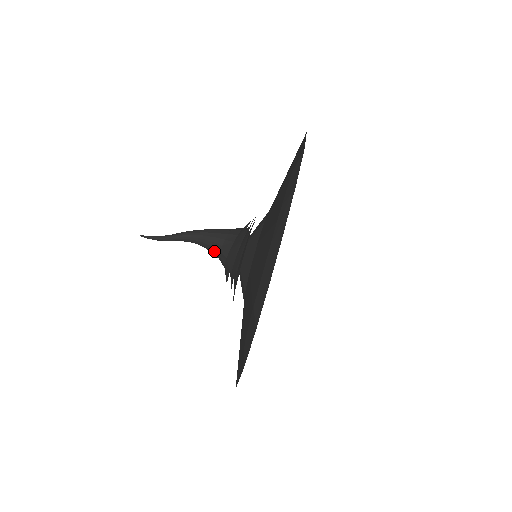
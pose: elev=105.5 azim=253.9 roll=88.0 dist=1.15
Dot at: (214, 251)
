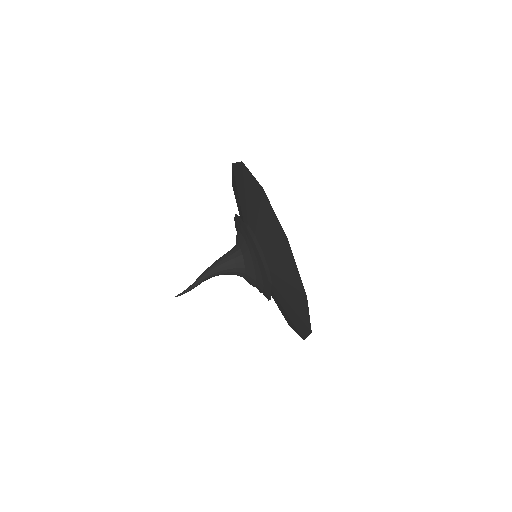
Dot at: occluded
